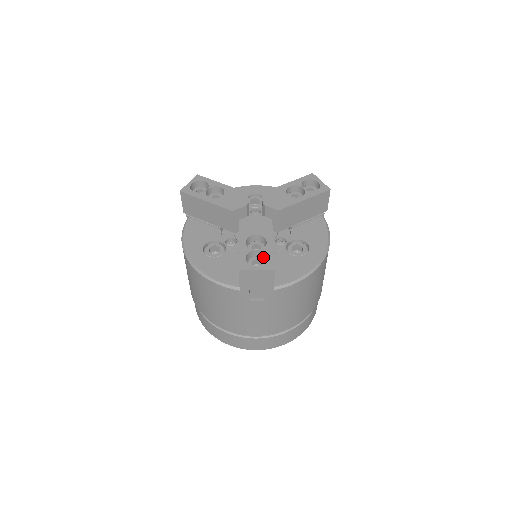
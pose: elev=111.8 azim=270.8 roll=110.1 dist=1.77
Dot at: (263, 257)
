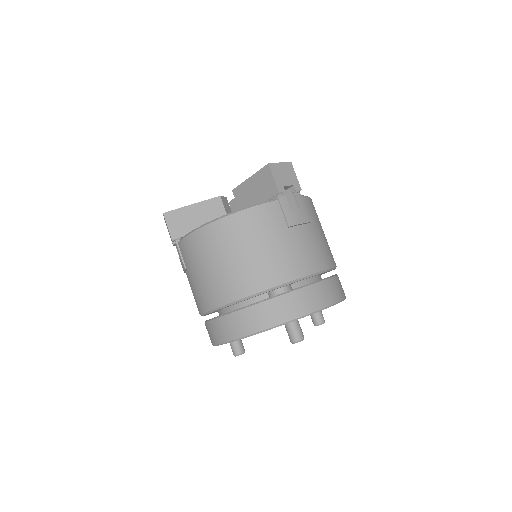
Dot at: occluded
